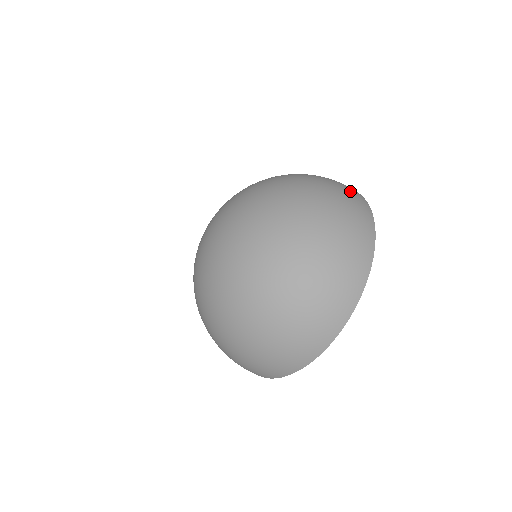
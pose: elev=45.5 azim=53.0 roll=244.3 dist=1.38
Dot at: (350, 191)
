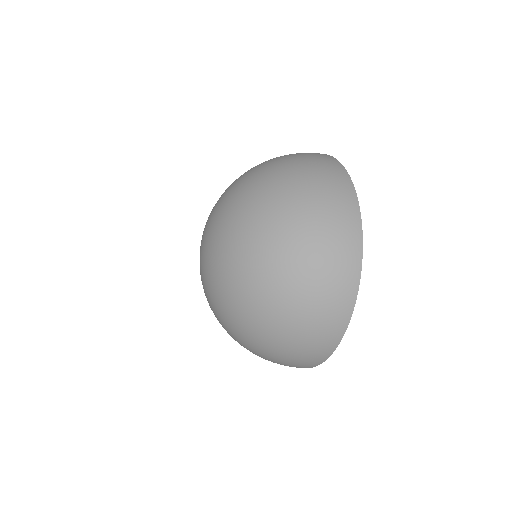
Dot at: (310, 153)
